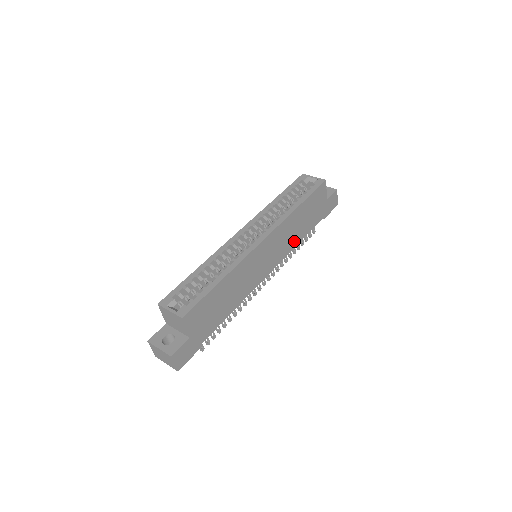
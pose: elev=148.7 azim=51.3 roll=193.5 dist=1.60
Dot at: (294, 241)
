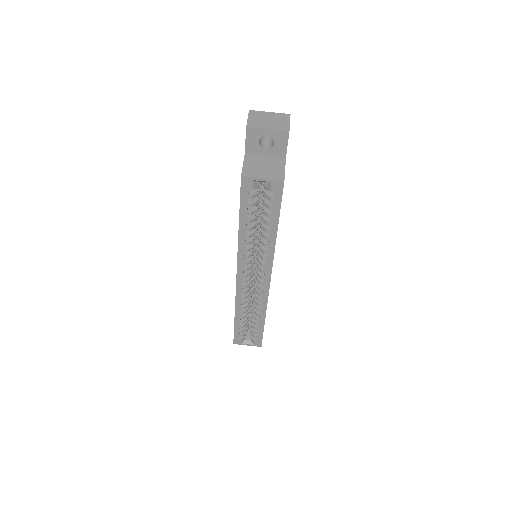
Dot at: occluded
